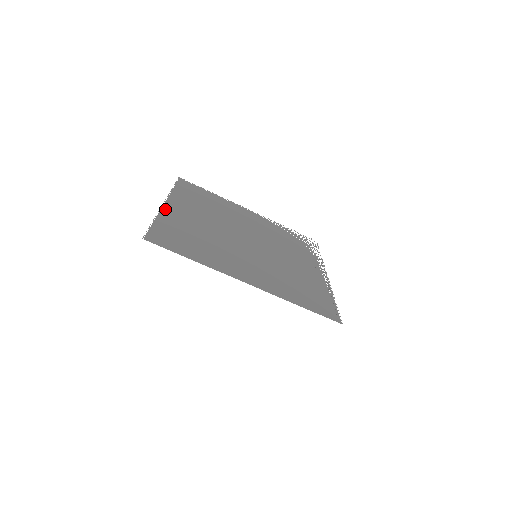
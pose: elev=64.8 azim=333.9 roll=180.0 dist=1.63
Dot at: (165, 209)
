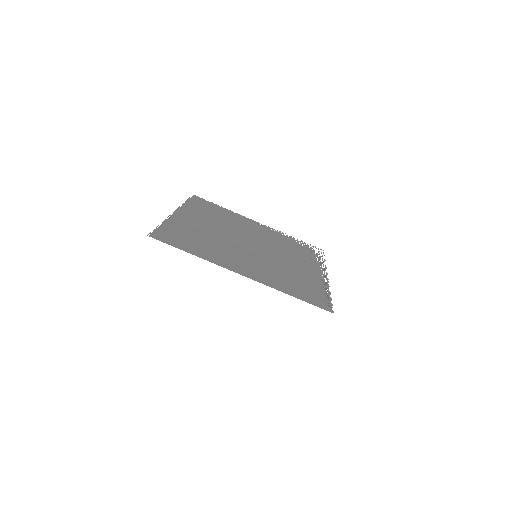
Dot at: (174, 216)
